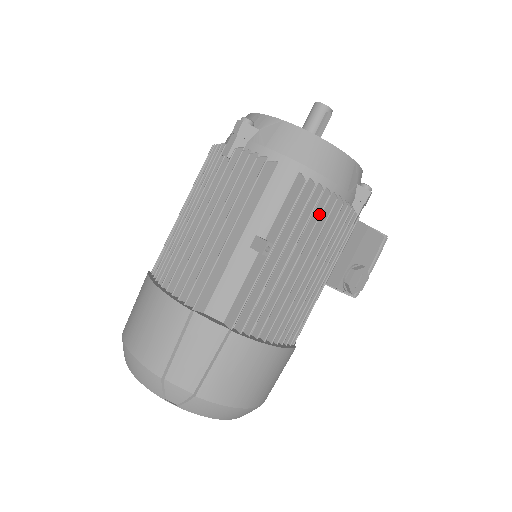
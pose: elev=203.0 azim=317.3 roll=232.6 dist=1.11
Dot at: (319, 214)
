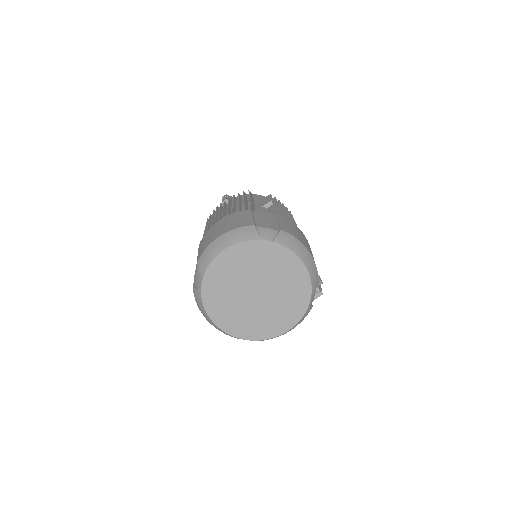
Dot at: (284, 206)
